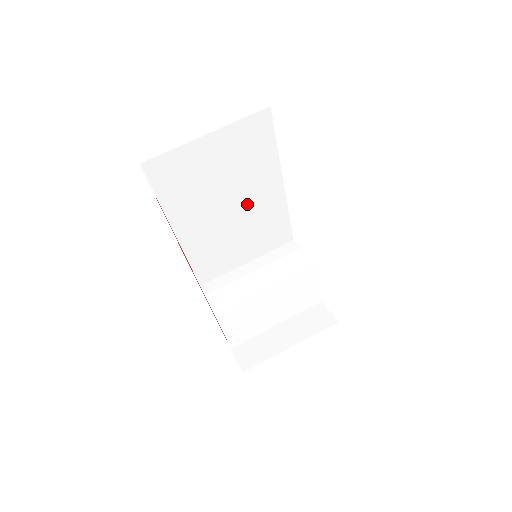
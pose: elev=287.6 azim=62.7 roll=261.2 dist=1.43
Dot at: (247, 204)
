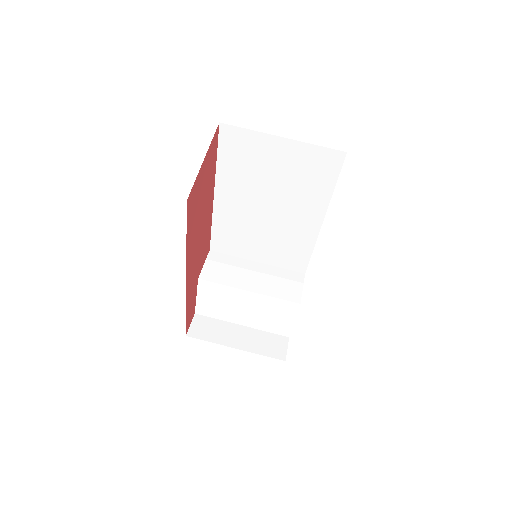
Dot at: (284, 215)
